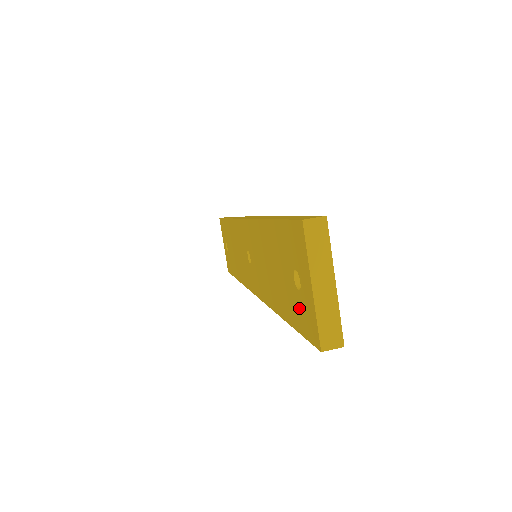
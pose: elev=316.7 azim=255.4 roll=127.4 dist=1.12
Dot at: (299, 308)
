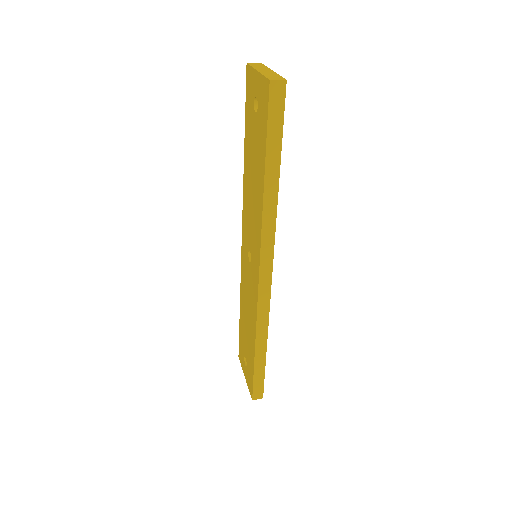
Dot at: (261, 115)
